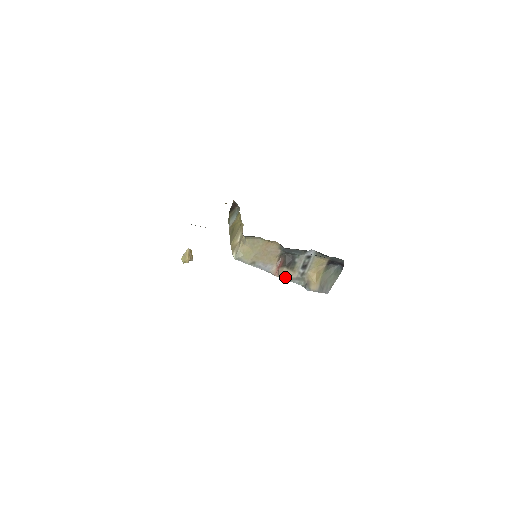
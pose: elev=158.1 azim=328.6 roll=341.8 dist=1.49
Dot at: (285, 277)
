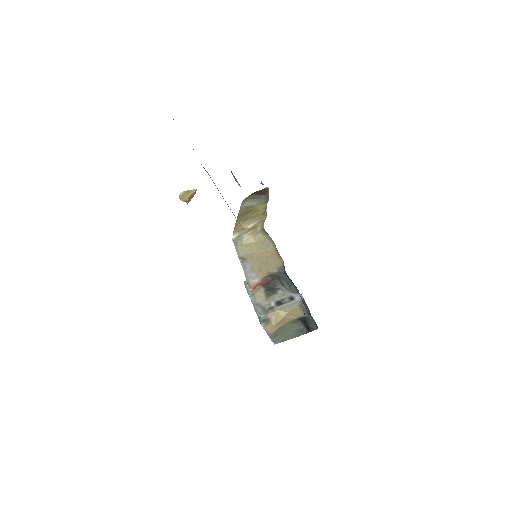
Dot at: (255, 297)
